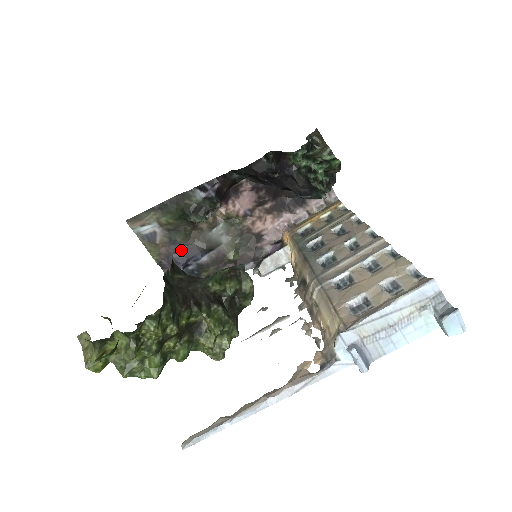
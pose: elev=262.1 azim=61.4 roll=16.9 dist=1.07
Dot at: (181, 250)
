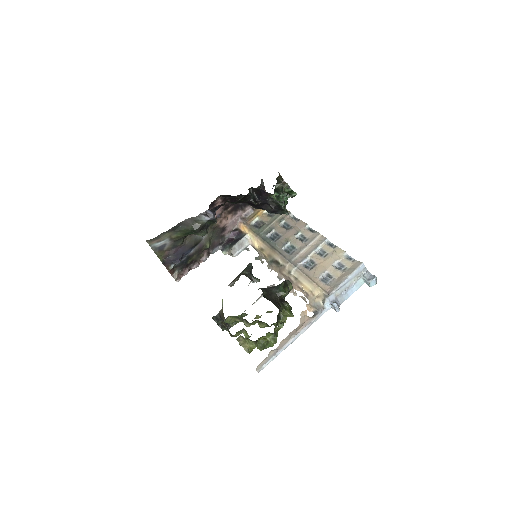
Dot at: (178, 250)
